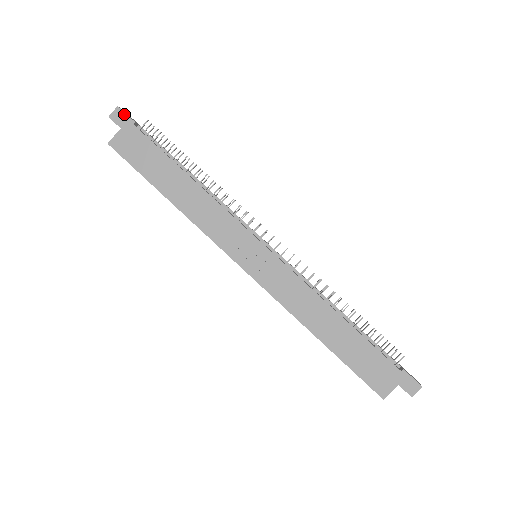
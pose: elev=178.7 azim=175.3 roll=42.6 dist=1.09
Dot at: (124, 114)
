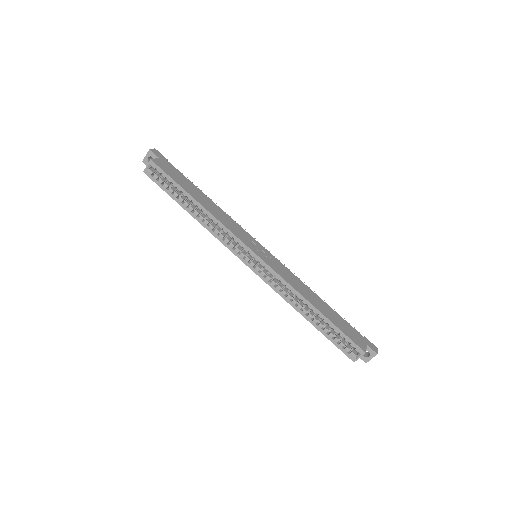
Dot at: (160, 153)
